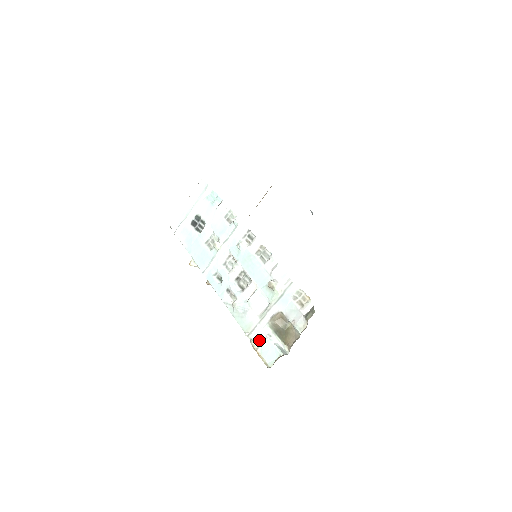
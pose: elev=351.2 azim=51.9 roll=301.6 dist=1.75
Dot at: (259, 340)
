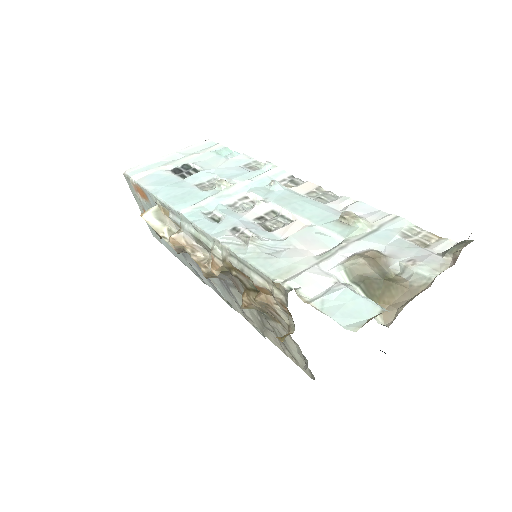
Dot at: (315, 289)
